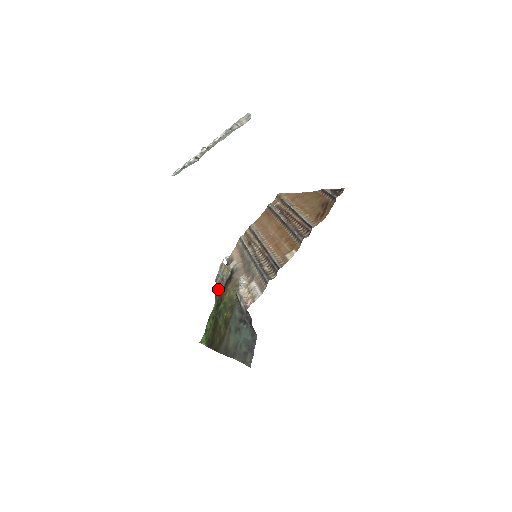
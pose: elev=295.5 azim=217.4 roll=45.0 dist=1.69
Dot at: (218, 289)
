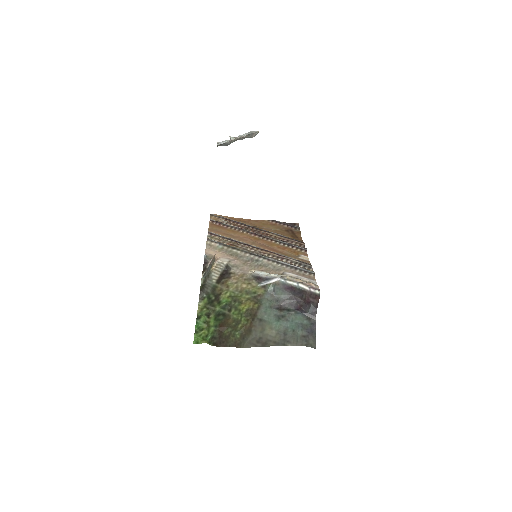
Dot at: (204, 285)
